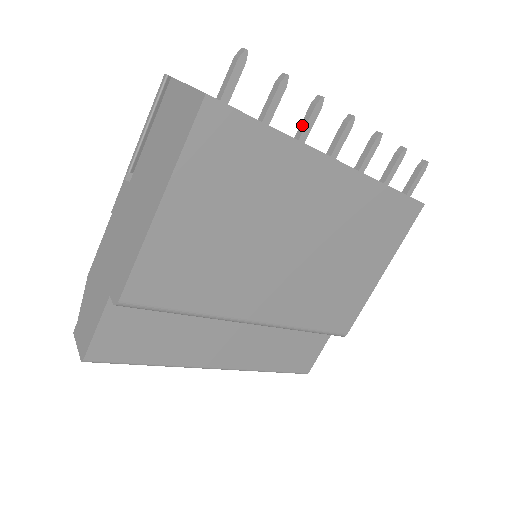
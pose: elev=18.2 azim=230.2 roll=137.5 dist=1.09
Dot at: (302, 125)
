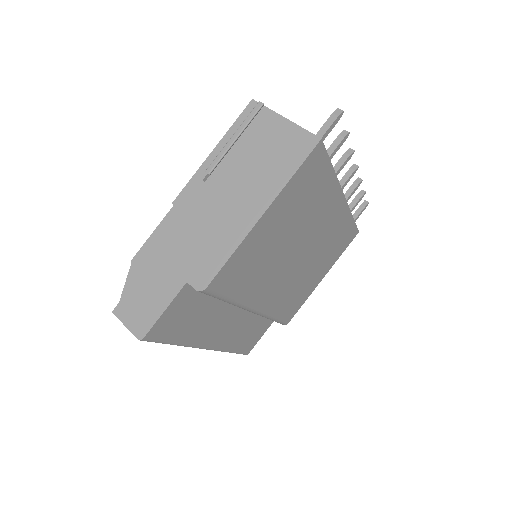
Dot at: (336, 167)
